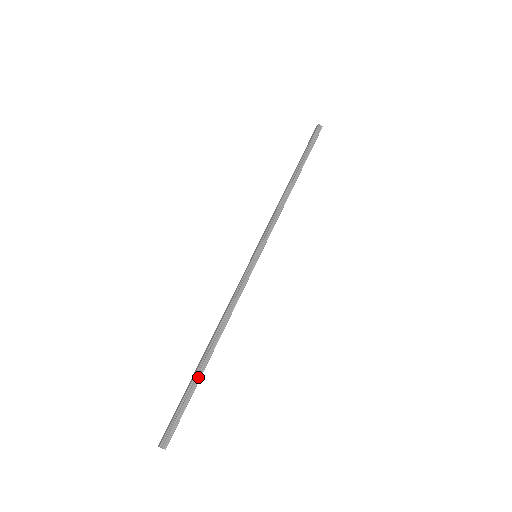
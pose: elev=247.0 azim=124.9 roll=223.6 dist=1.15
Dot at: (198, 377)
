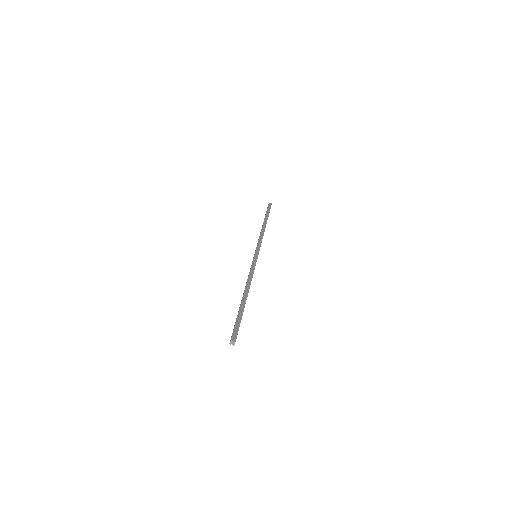
Dot at: (243, 308)
